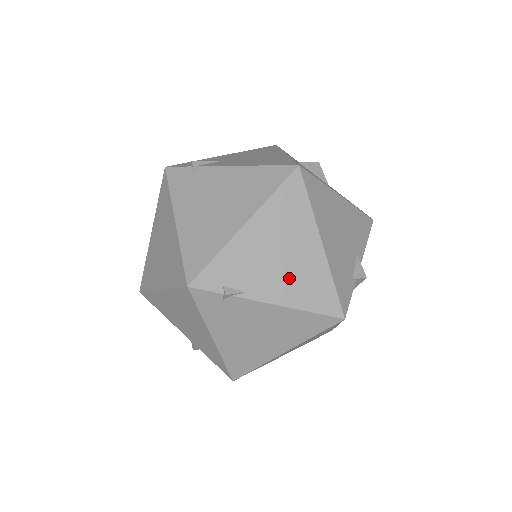
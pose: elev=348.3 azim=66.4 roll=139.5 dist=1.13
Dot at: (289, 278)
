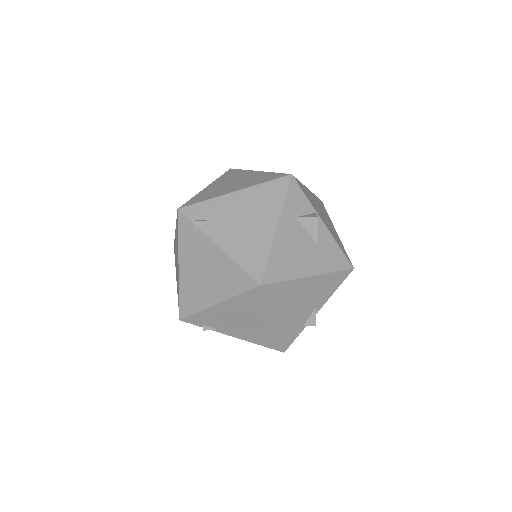
Dot at: (247, 331)
